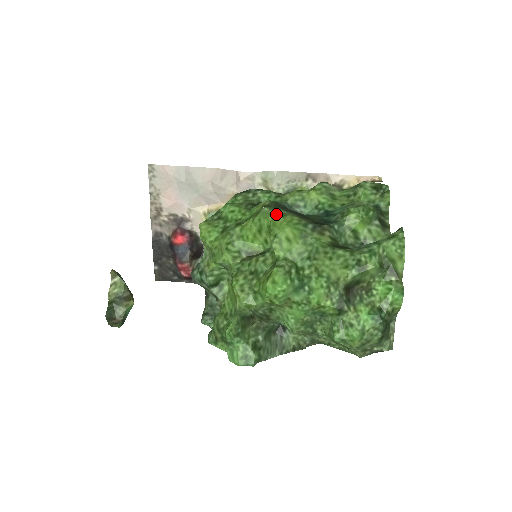
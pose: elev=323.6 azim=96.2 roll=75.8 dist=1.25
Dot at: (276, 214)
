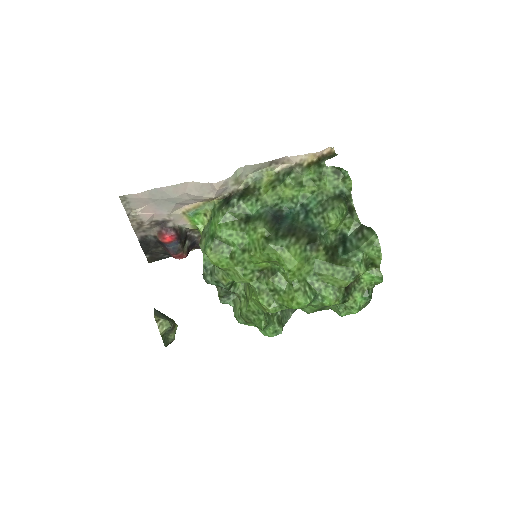
Dot at: (281, 249)
